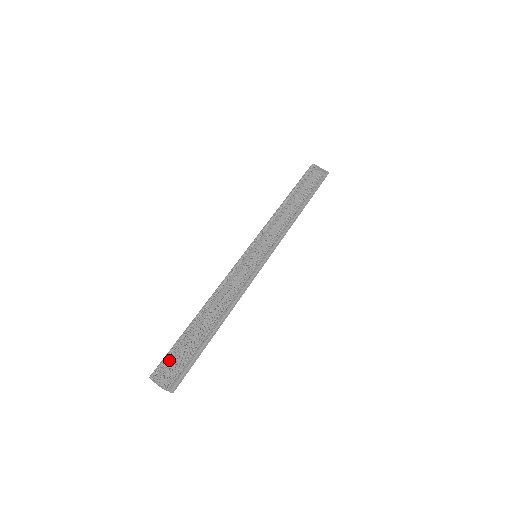
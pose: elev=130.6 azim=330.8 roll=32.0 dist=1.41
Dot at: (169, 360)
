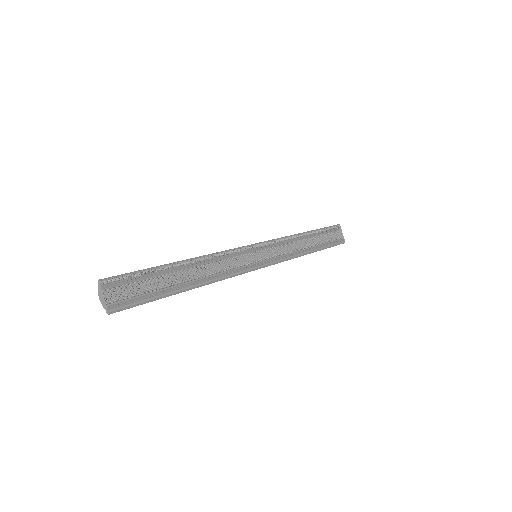
Dot at: (127, 280)
